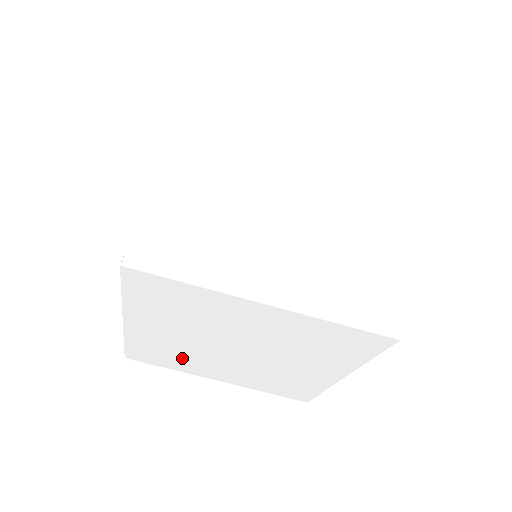
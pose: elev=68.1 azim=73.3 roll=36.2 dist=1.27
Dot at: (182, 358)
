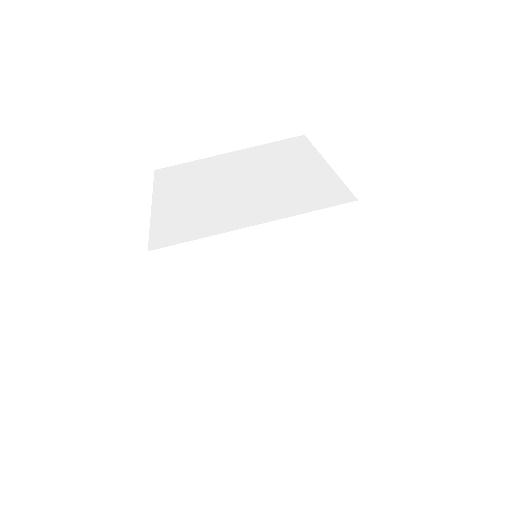
Dot at: (241, 354)
